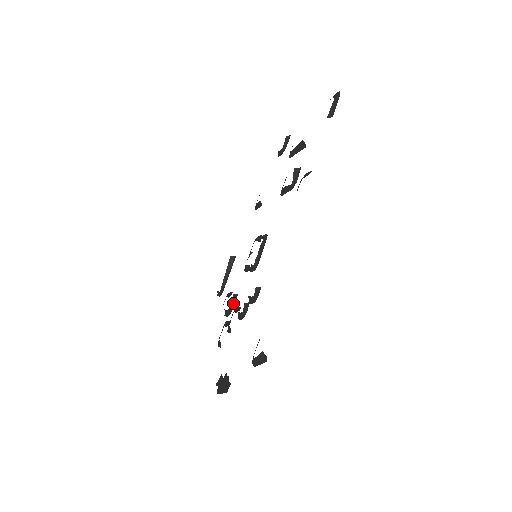
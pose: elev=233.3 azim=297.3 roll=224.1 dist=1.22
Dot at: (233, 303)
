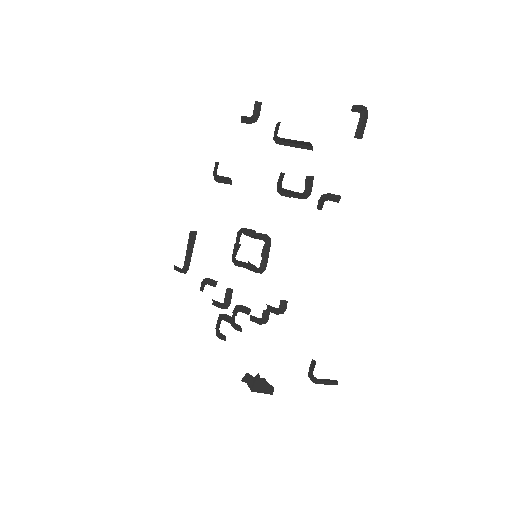
Dot at: (229, 297)
